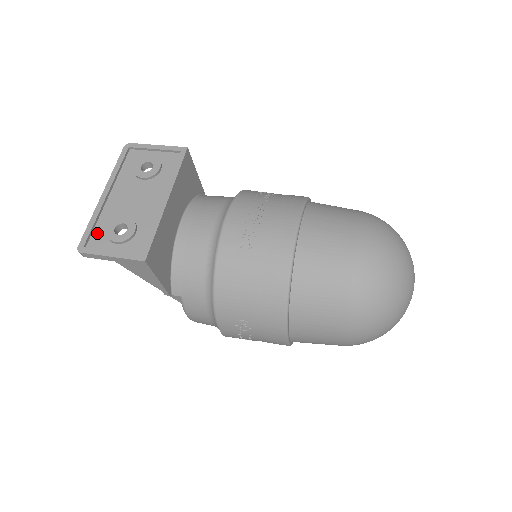
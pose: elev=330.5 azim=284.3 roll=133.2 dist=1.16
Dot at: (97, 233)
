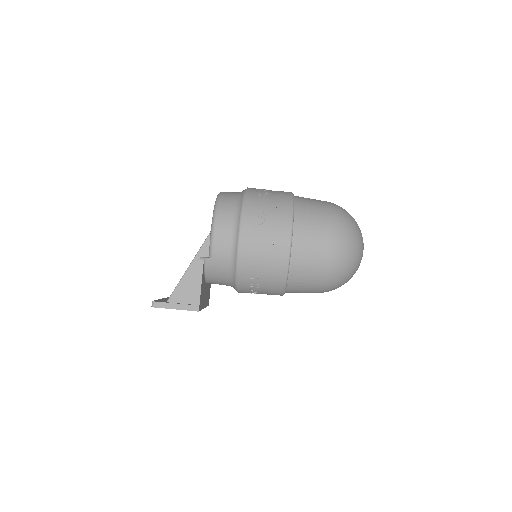
Dot at: occluded
